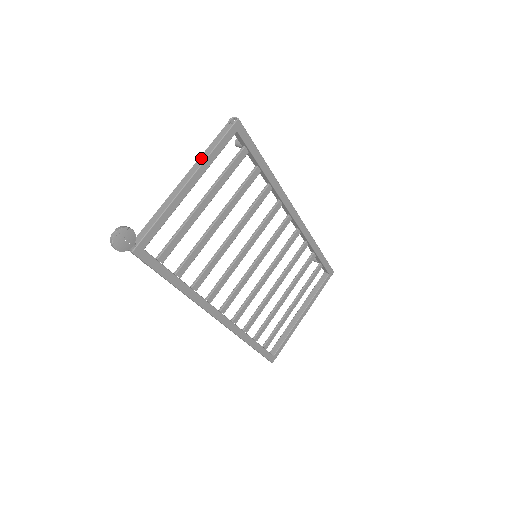
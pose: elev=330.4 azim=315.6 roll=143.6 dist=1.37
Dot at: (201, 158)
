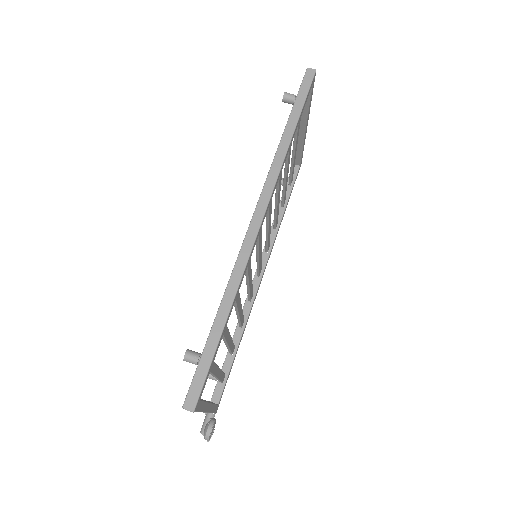
Dot at: occluded
